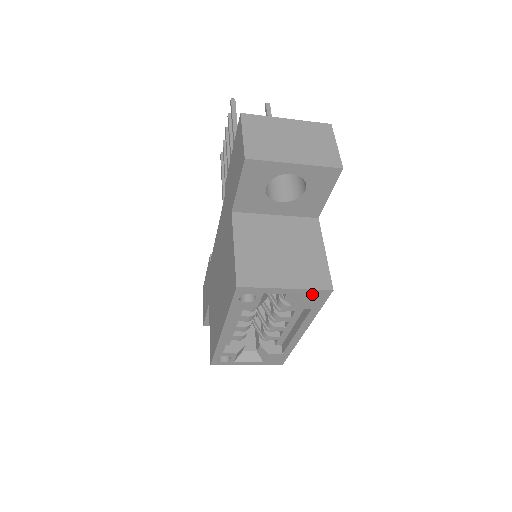
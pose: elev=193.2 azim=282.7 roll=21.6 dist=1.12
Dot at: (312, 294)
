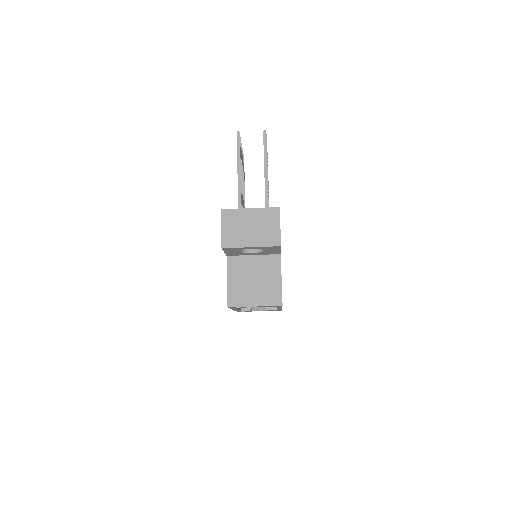
Dot at: (272, 306)
